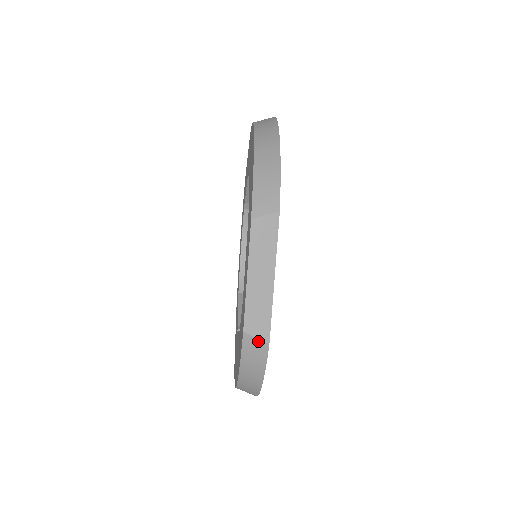
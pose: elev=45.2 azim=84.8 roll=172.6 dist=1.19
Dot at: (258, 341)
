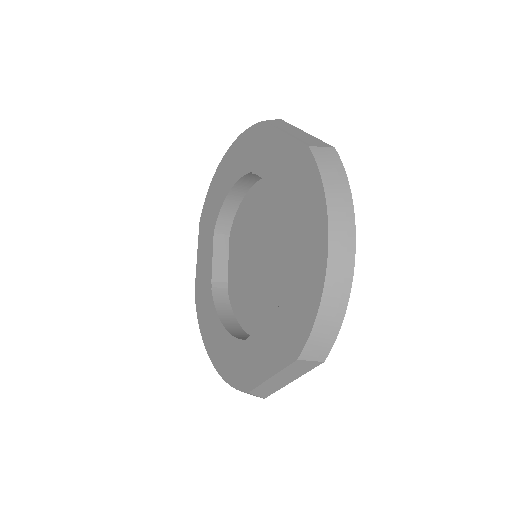
Dot at: occluded
